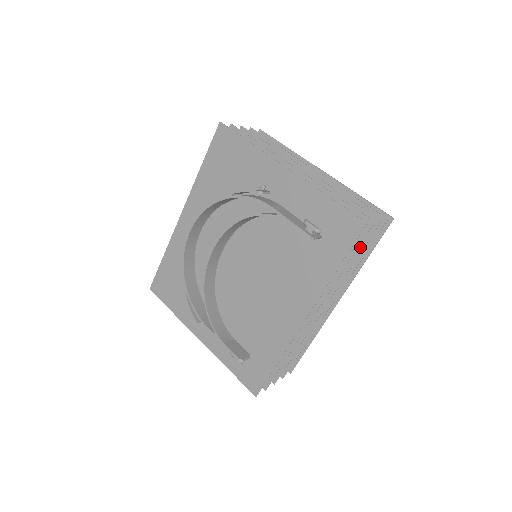
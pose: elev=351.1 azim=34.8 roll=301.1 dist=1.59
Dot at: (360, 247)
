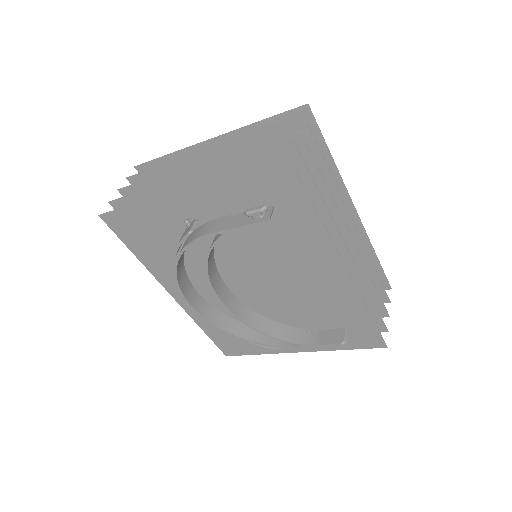
Dot at: (312, 166)
